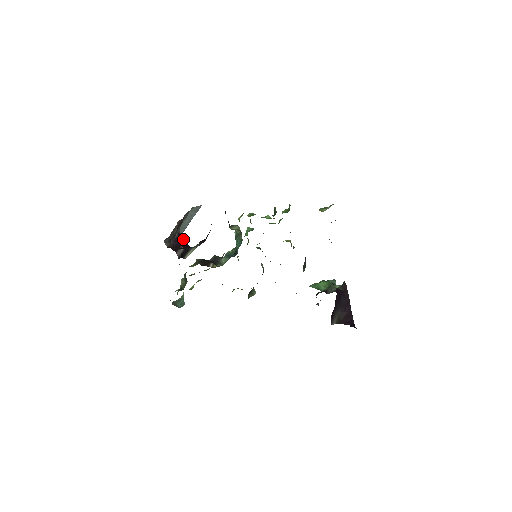
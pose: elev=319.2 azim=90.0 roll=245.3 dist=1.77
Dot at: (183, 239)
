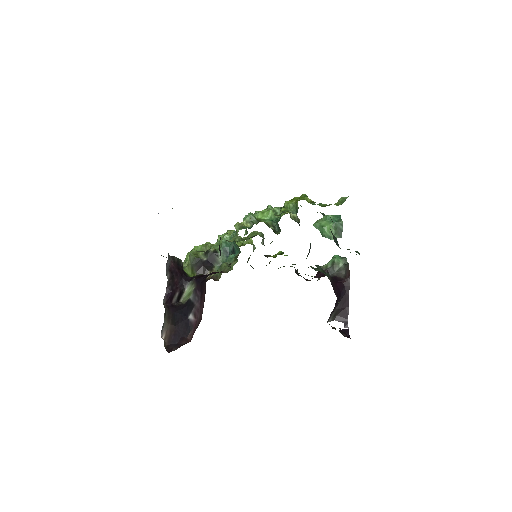
Dot at: (175, 270)
